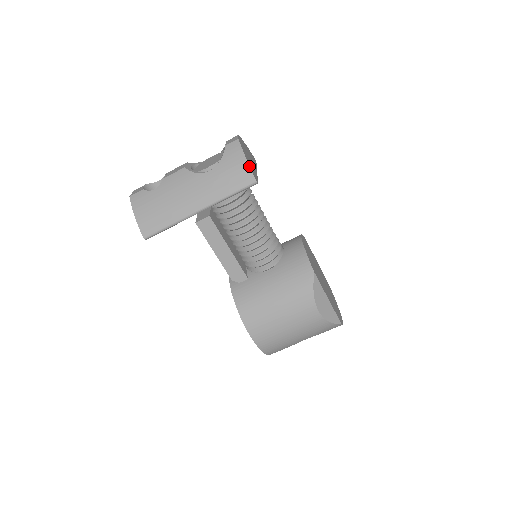
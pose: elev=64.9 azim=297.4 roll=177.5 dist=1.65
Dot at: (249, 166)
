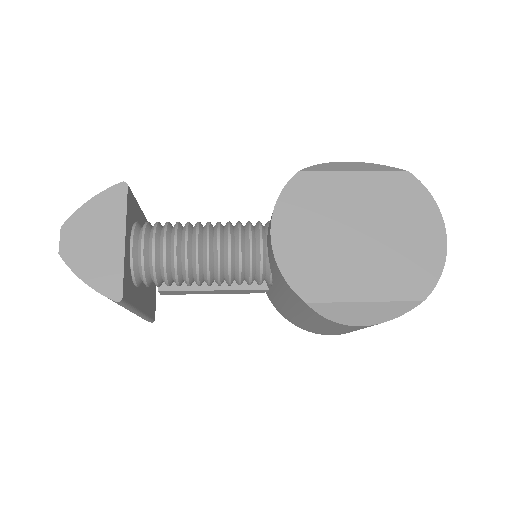
Dot at: occluded
